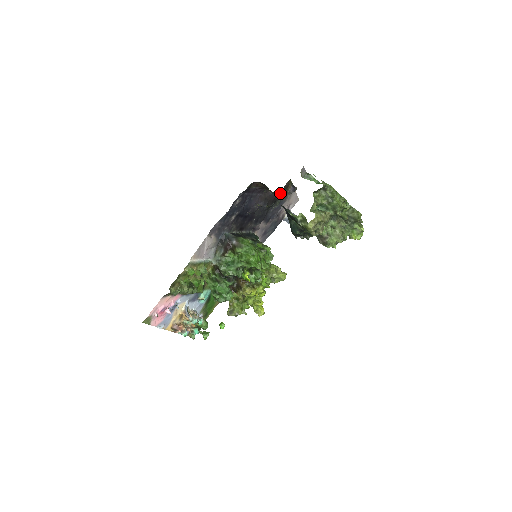
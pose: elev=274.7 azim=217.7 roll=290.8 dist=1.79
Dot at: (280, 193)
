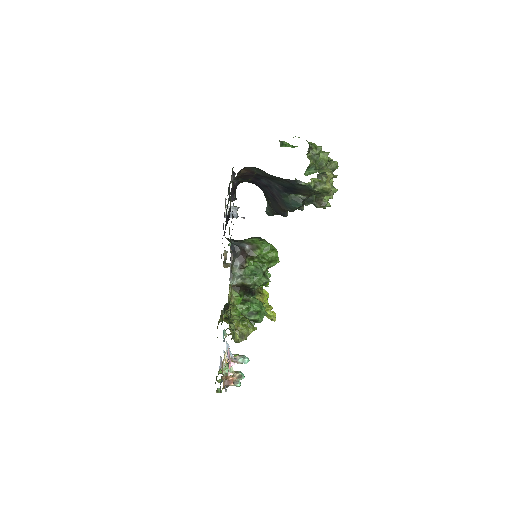
Dot at: occluded
